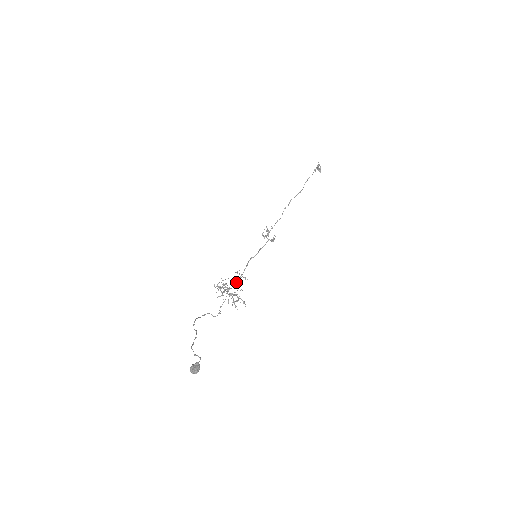
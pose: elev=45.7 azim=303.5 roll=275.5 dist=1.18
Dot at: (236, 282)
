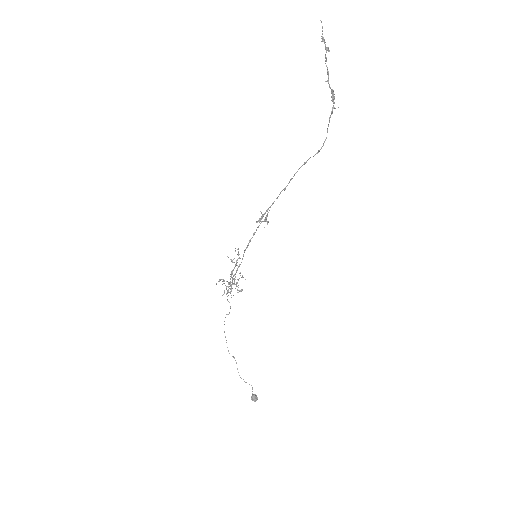
Dot at: occluded
